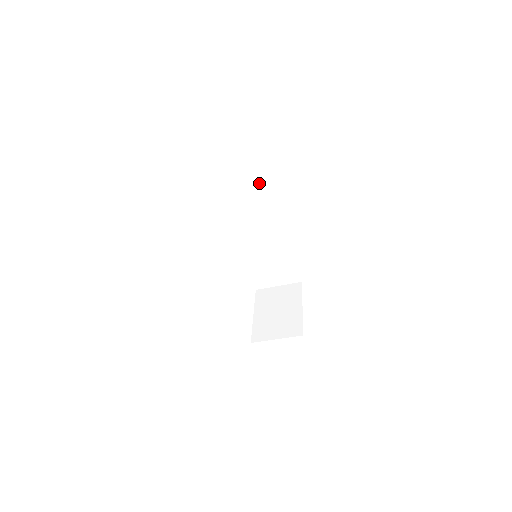
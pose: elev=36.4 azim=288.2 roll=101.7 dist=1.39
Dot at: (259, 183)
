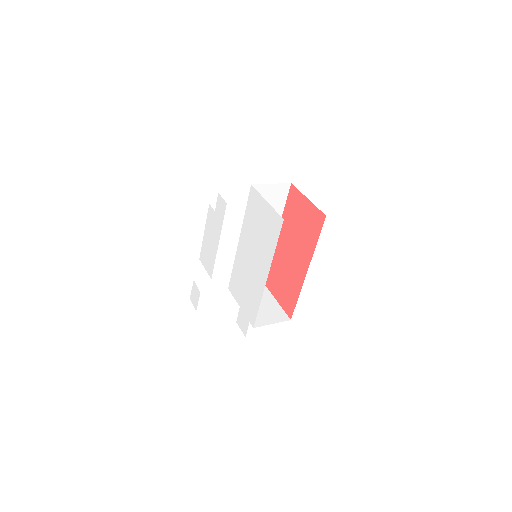
Dot at: (282, 197)
